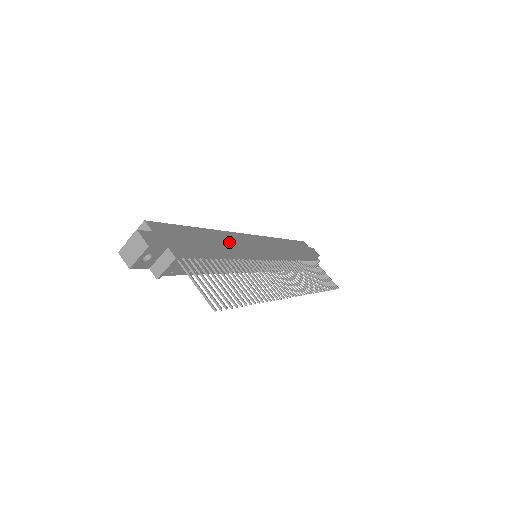
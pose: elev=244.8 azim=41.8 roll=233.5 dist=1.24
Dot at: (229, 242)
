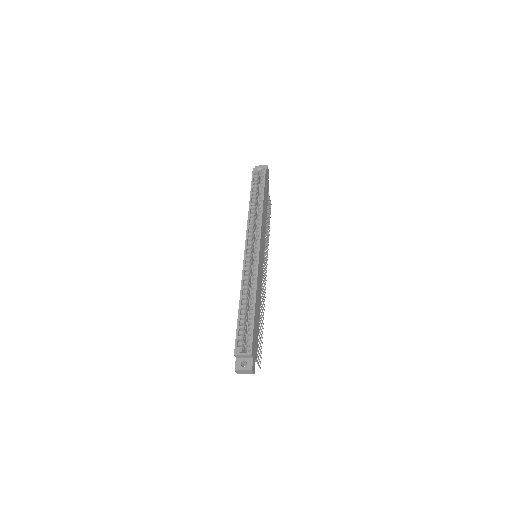
Dot at: (259, 288)
